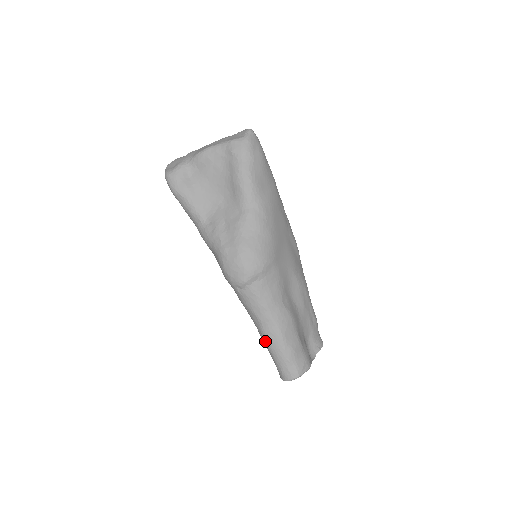
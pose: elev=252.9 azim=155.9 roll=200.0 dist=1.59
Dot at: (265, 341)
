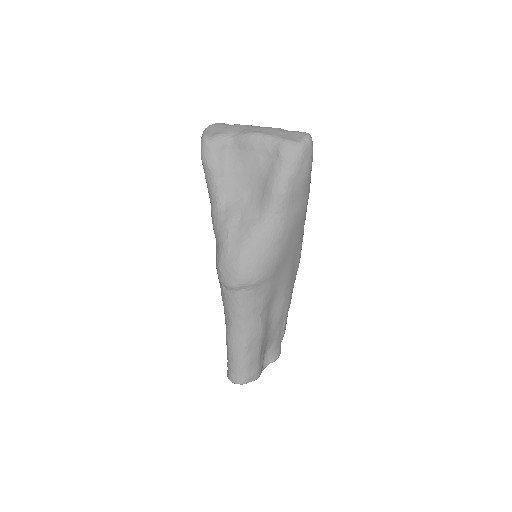
Dot at: (228, 341)
